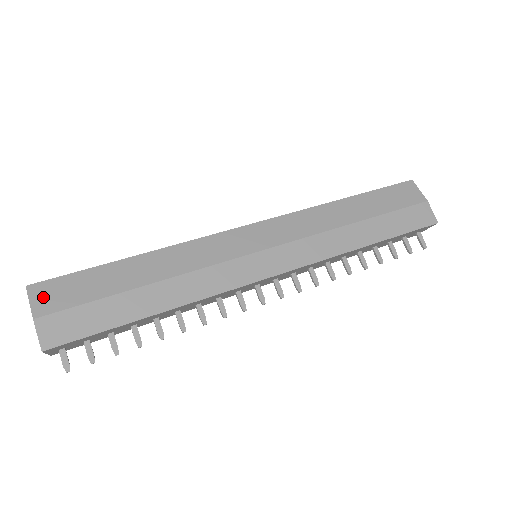
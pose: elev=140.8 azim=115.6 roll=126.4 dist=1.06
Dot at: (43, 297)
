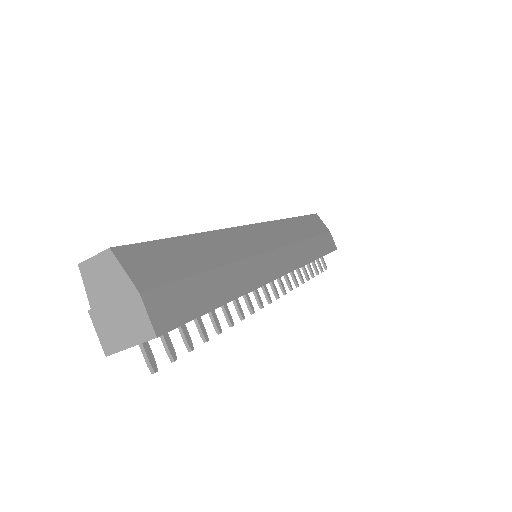
Dot at: (136, 266)
